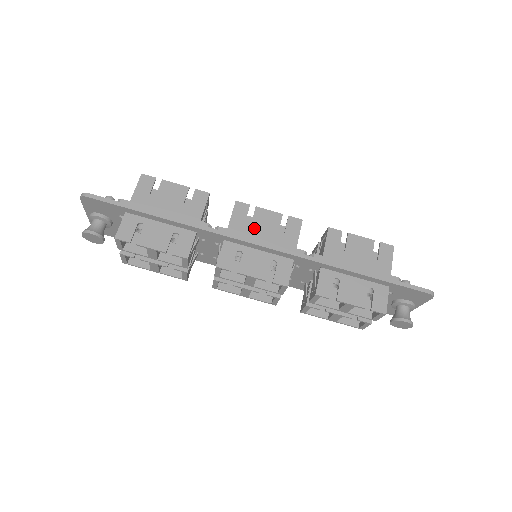
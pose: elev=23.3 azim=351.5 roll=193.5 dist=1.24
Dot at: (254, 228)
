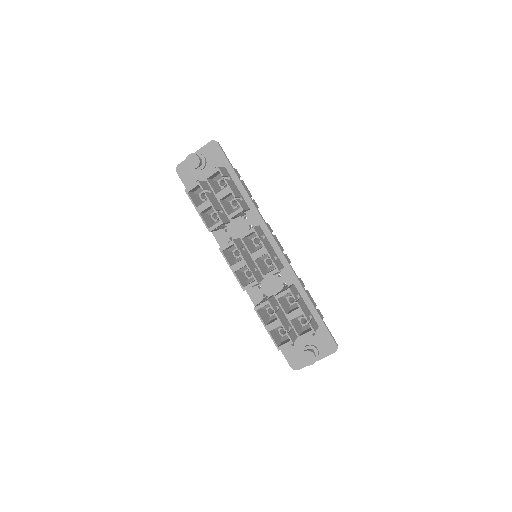
Dot at: occluded
